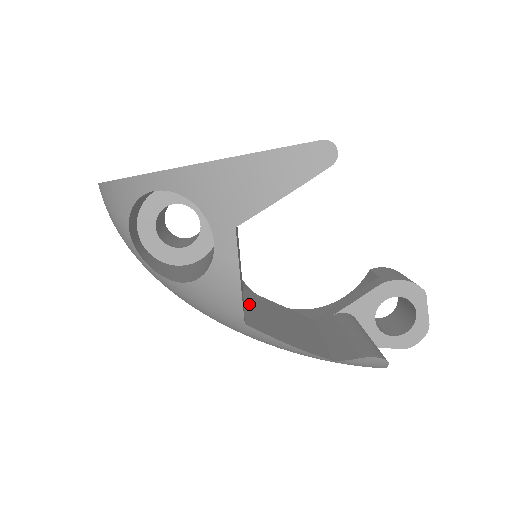
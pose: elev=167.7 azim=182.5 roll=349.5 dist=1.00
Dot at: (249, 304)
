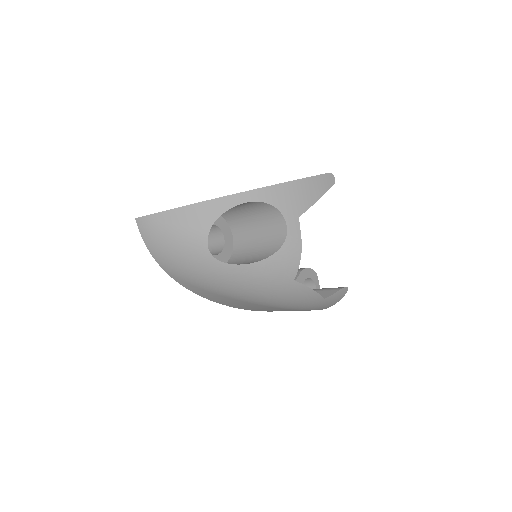
Dot at: occluded
